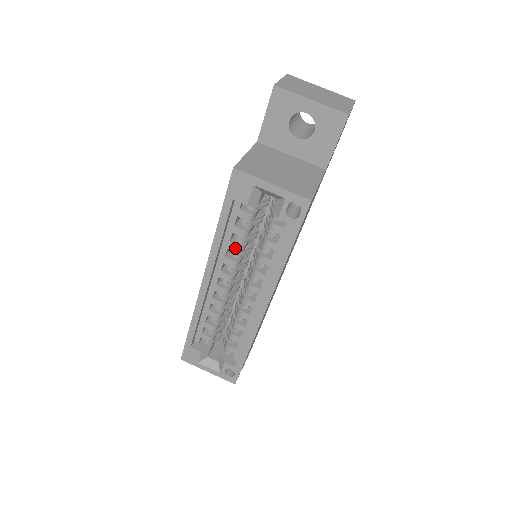
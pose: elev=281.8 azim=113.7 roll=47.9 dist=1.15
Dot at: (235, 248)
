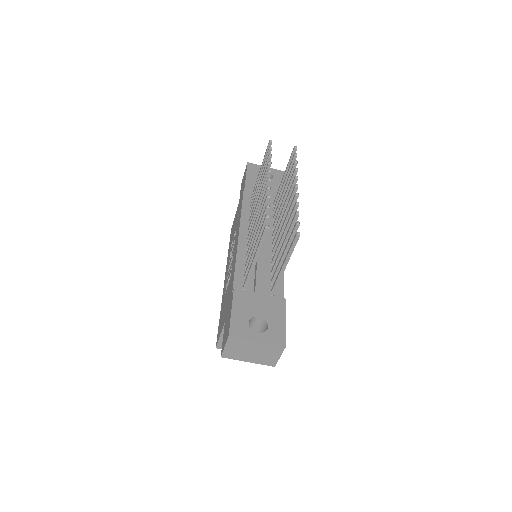
Dot at: occluded
